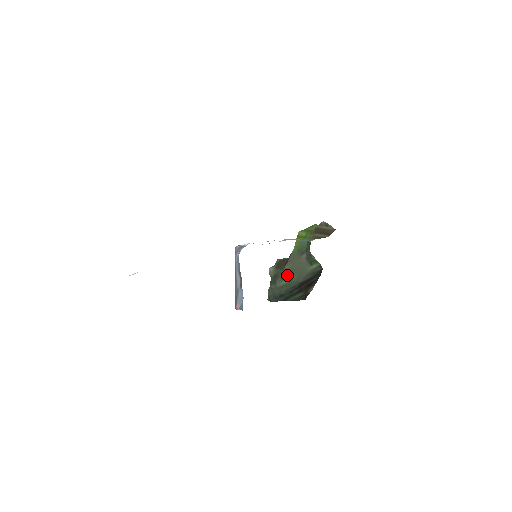
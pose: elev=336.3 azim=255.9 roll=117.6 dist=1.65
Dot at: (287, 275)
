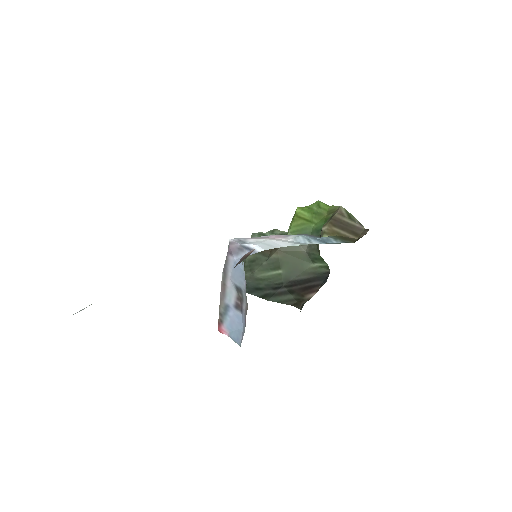
Dot at: (273, 266)
